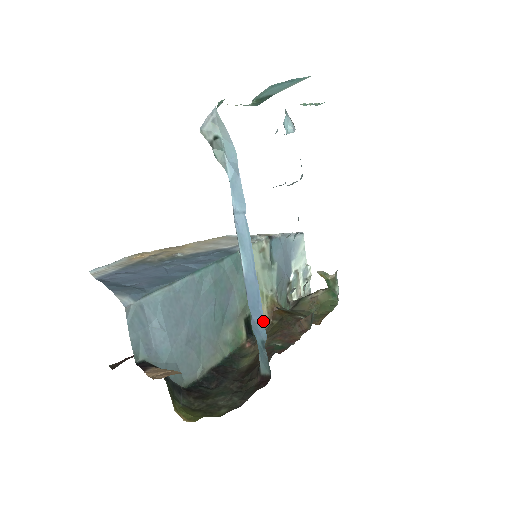
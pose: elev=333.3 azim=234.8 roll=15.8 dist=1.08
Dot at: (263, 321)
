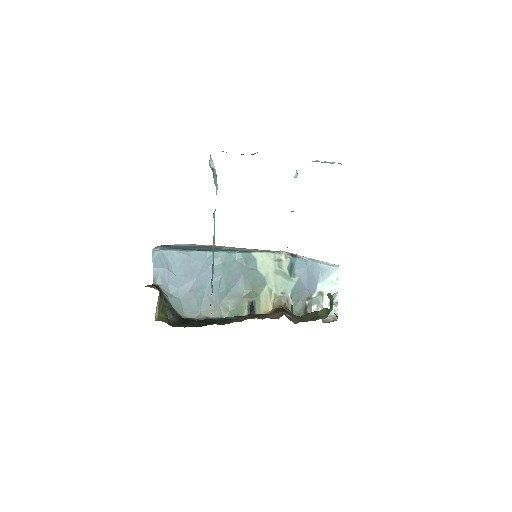
Dot at: (268, 311)
